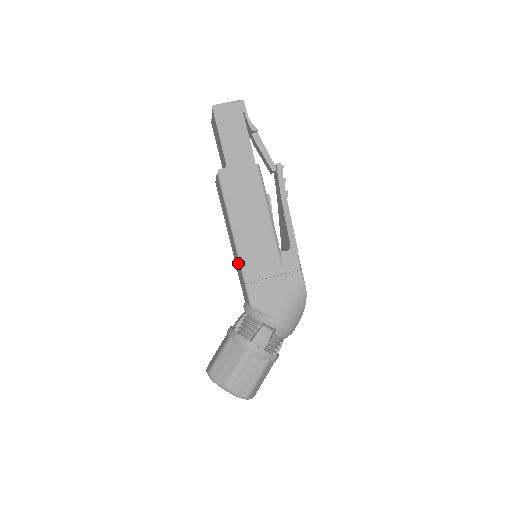
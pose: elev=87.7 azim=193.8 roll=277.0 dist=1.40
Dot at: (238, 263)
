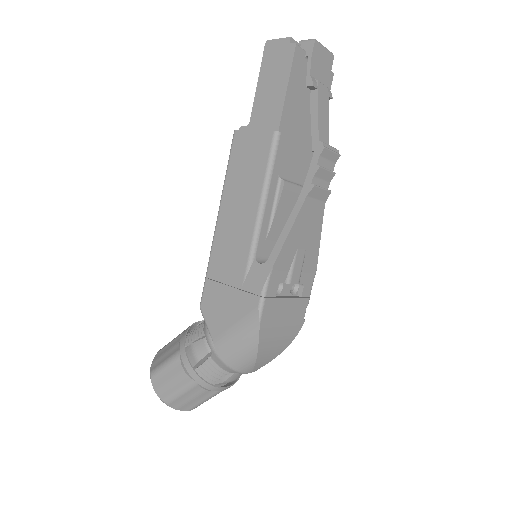
Dot at: occluded
